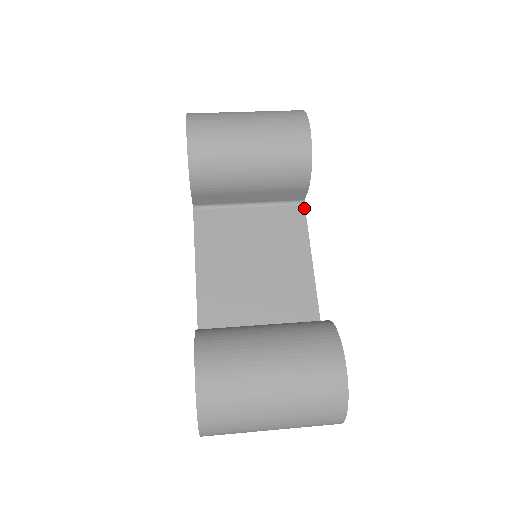
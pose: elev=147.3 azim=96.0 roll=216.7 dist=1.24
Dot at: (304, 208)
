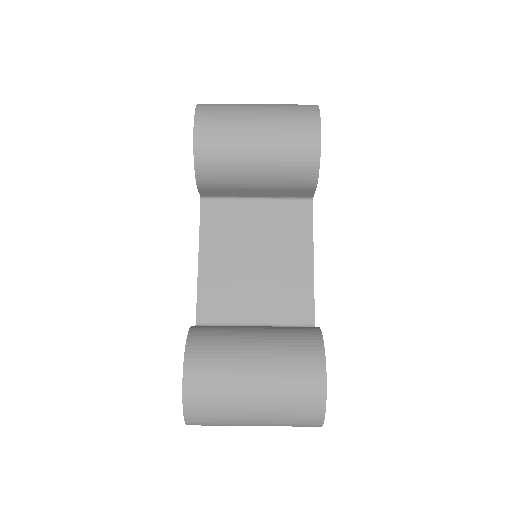
Dot at: (312, 205)
